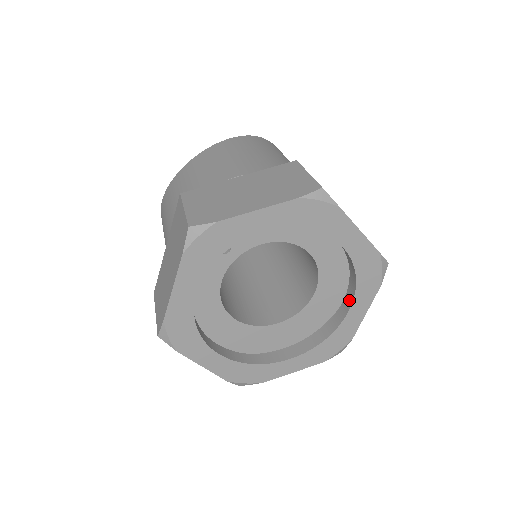
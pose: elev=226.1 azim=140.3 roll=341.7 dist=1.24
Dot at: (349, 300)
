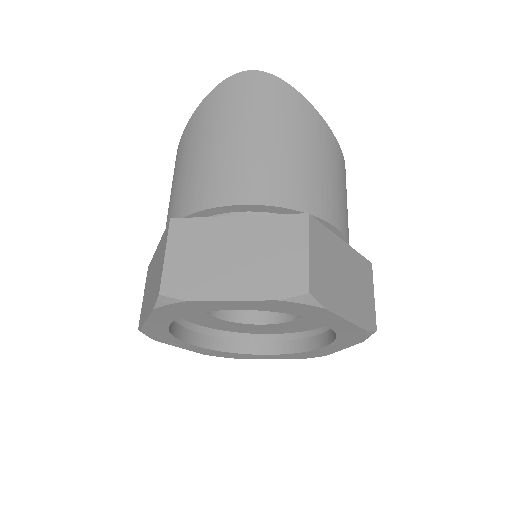
Dot at: occluded
